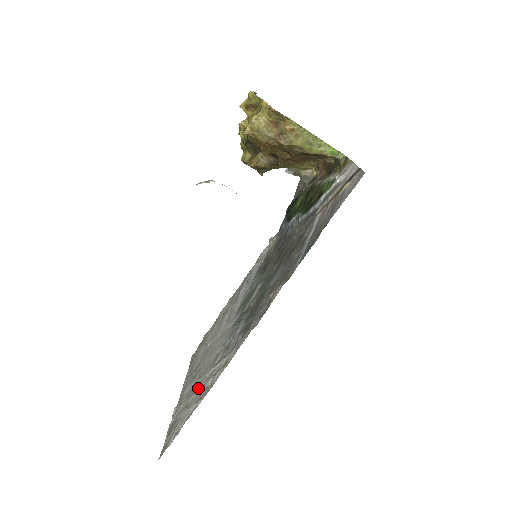
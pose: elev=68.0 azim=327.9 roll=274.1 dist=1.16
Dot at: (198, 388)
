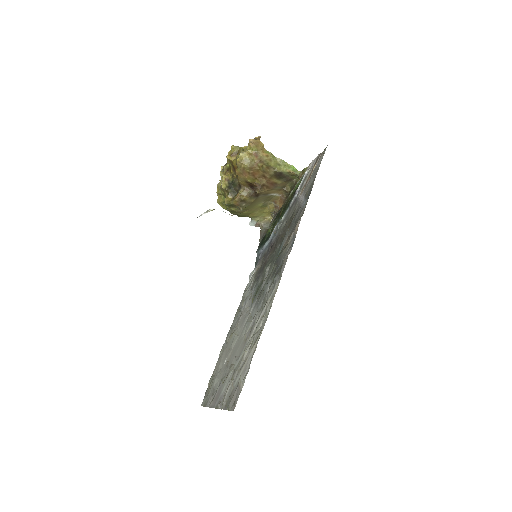
Dot at: (247, 348)
